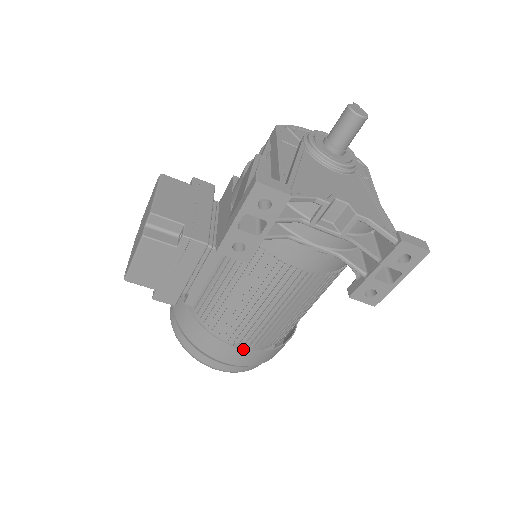
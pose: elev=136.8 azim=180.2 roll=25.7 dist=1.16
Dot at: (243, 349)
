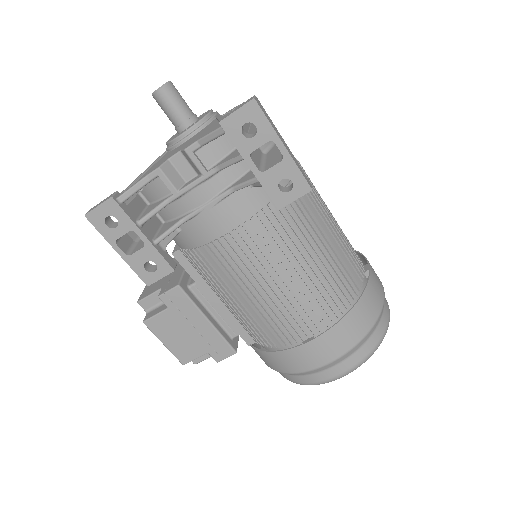
Dot at: (309, 341)
